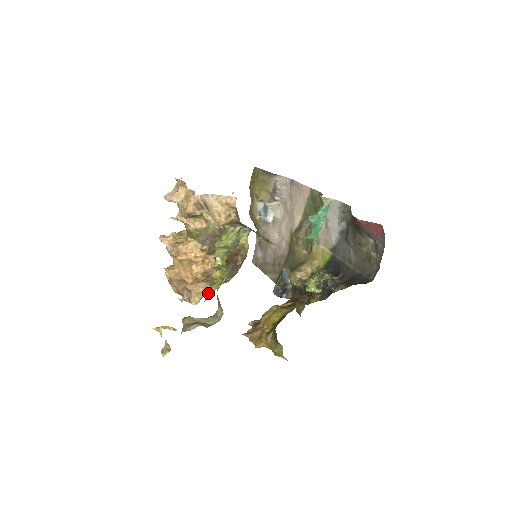
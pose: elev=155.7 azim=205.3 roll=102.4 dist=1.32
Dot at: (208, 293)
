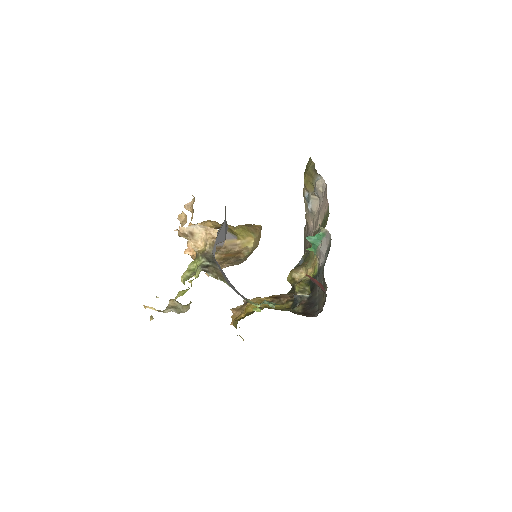
Dot at: (177, 296)
